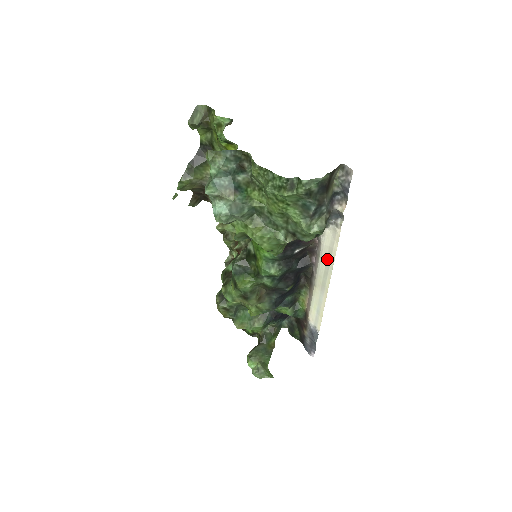
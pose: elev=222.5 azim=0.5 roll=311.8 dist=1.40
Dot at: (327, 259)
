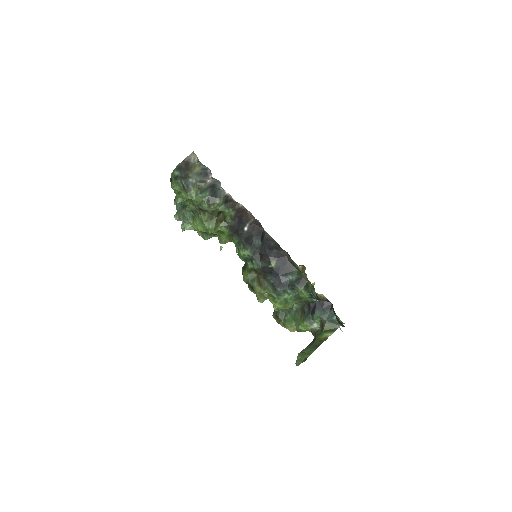
Dot at: occluded
